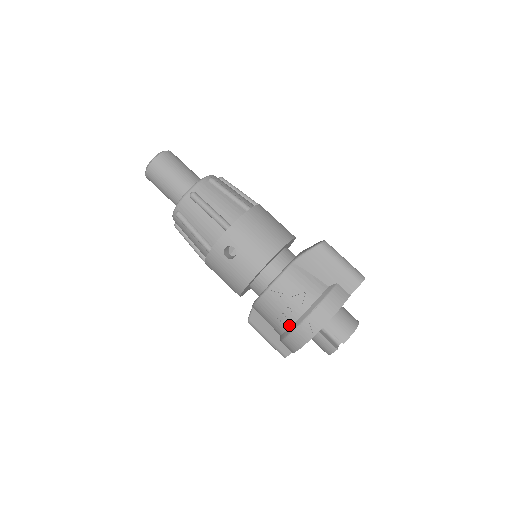
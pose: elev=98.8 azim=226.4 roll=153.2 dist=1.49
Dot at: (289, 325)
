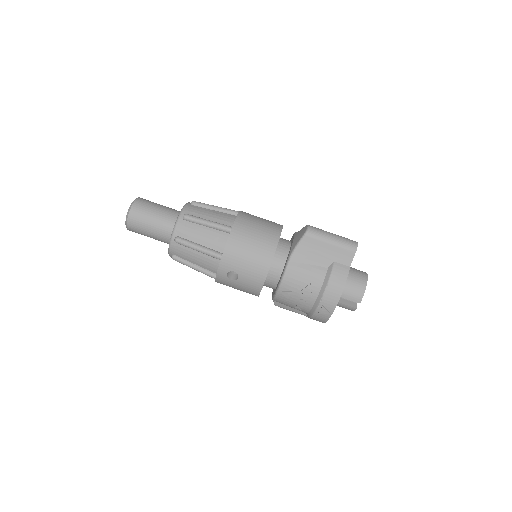
Dot at: (308, 310)
